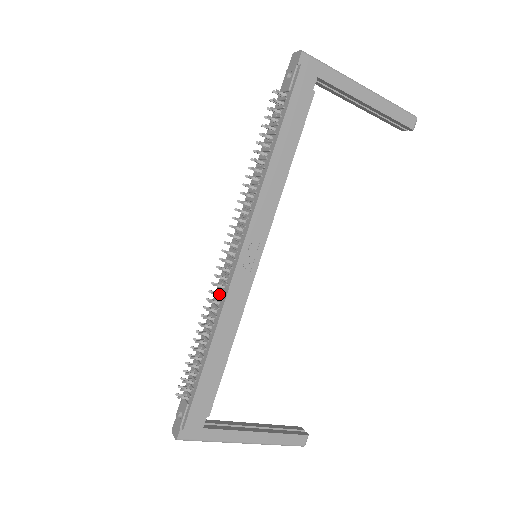
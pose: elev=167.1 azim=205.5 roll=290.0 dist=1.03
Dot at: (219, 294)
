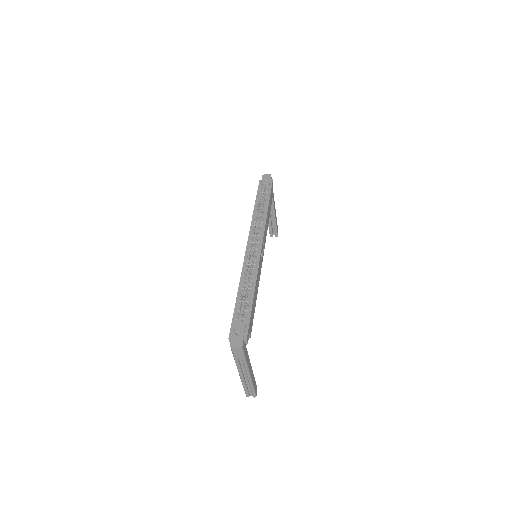
Dot at: (252, 265)
